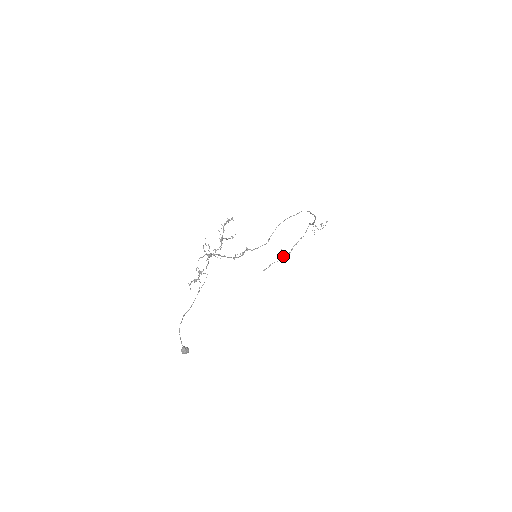
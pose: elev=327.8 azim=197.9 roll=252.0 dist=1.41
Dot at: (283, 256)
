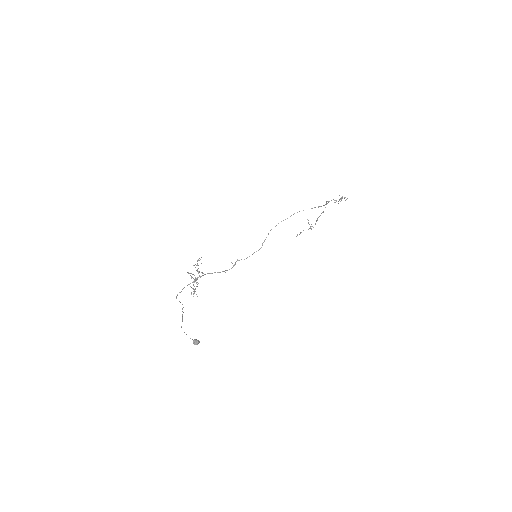
Dot at: occluded
